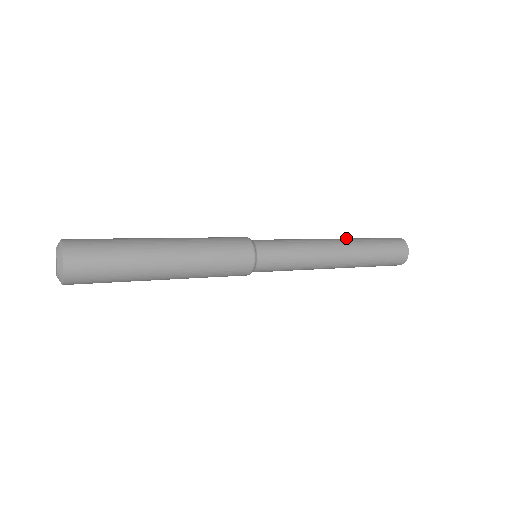
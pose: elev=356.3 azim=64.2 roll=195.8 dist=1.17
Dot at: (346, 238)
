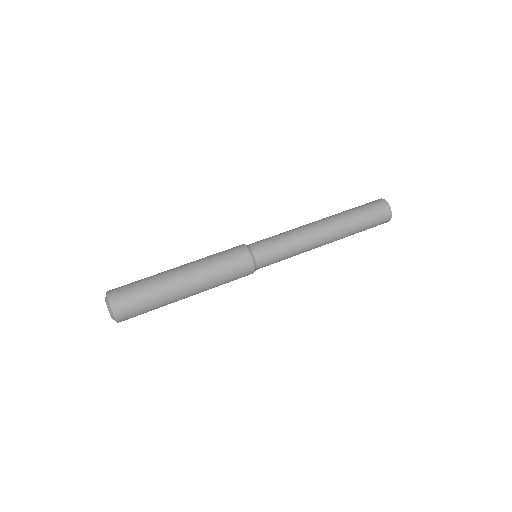
Dot at: (336, 220)
